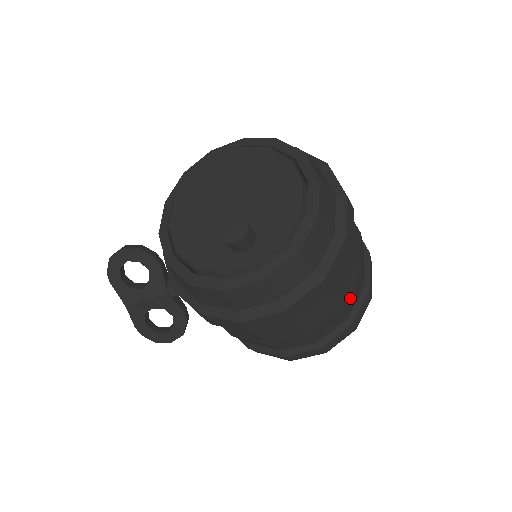
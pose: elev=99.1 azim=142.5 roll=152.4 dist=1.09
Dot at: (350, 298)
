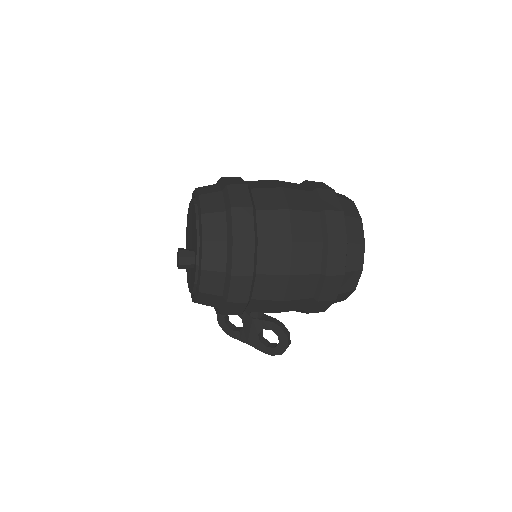
Dot at: (299, 231)
